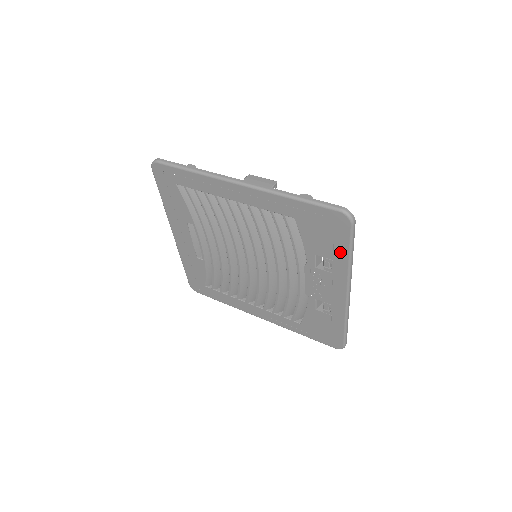
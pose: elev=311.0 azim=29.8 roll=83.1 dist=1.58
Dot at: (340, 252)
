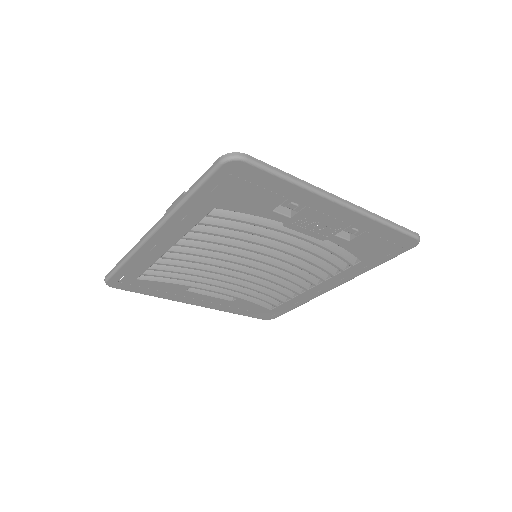
Dot at: (279, 188)
